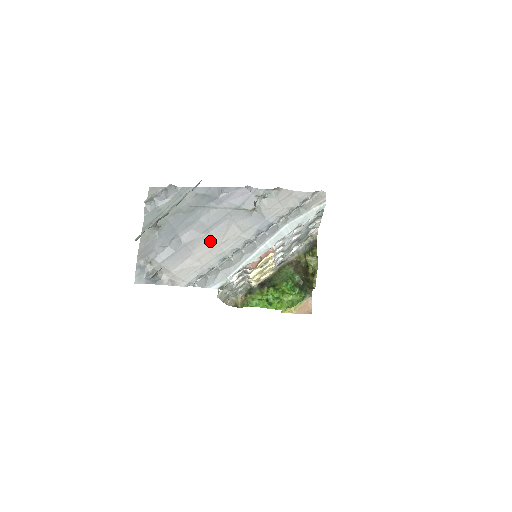
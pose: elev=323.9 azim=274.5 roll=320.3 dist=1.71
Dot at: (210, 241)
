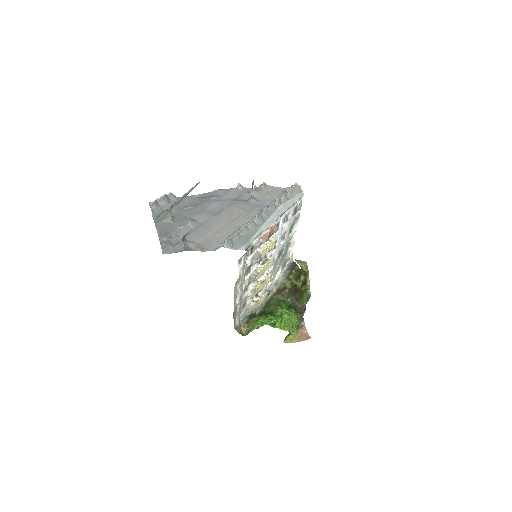
Dot at: (223, 220)
